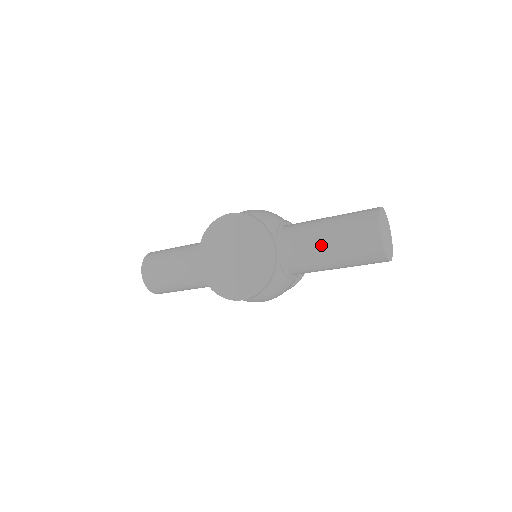
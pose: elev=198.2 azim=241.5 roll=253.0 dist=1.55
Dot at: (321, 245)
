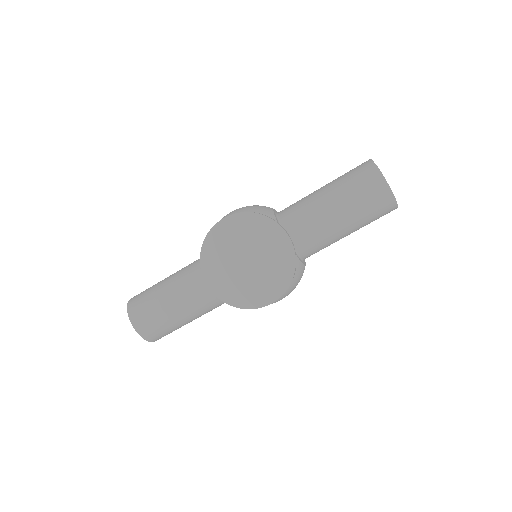
Dot at: (331, 216)
